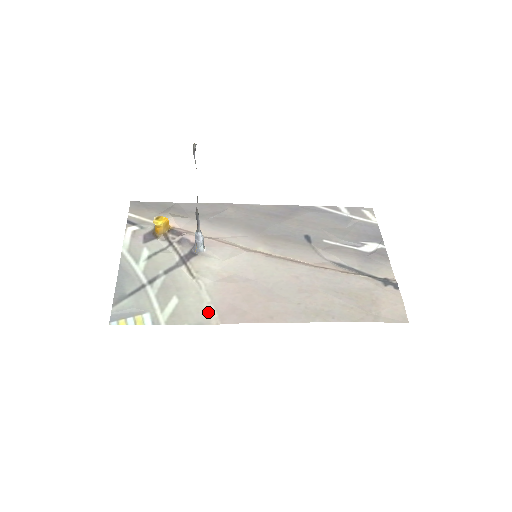
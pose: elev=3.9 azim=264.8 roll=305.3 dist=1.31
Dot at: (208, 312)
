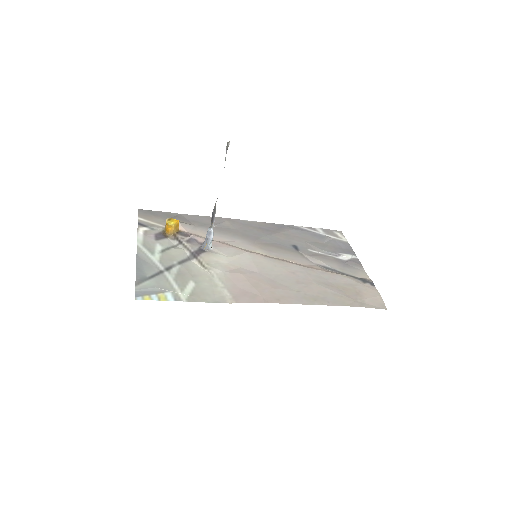
Dot at: (223, 294)
